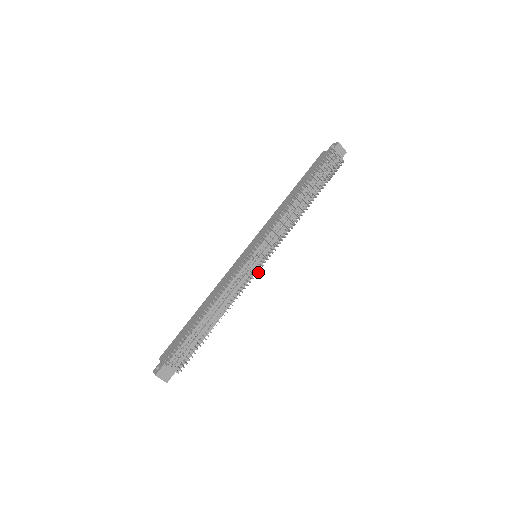
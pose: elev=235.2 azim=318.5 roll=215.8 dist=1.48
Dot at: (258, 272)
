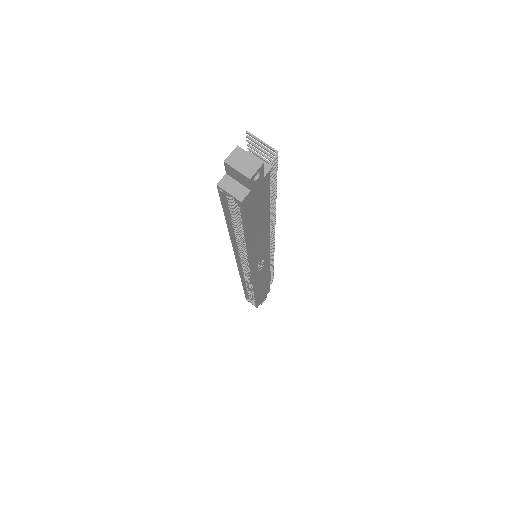
Dot at: (274, 234)
